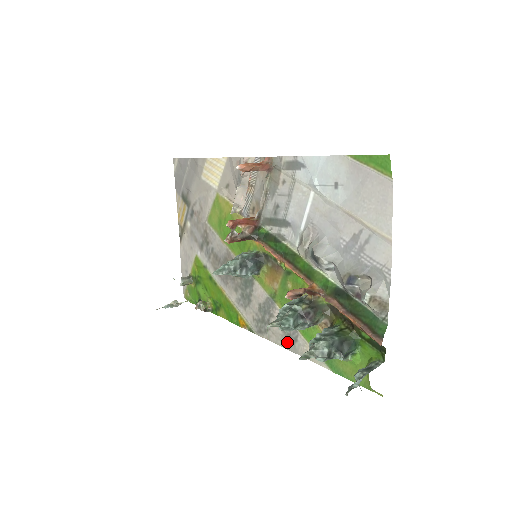
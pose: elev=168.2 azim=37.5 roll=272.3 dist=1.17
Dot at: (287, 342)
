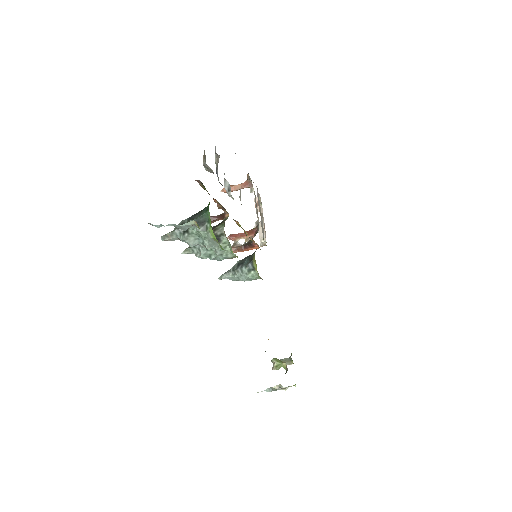
Dot at: occluded
